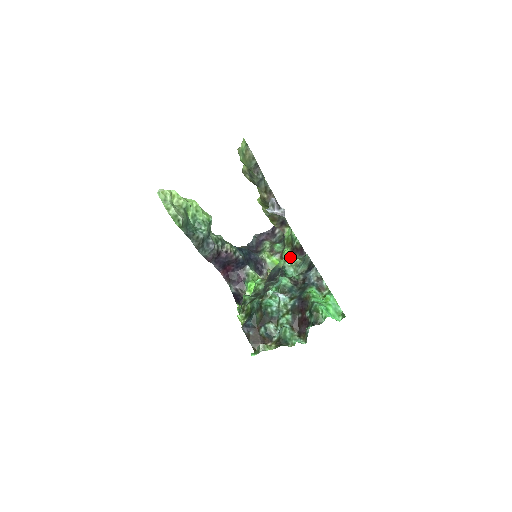
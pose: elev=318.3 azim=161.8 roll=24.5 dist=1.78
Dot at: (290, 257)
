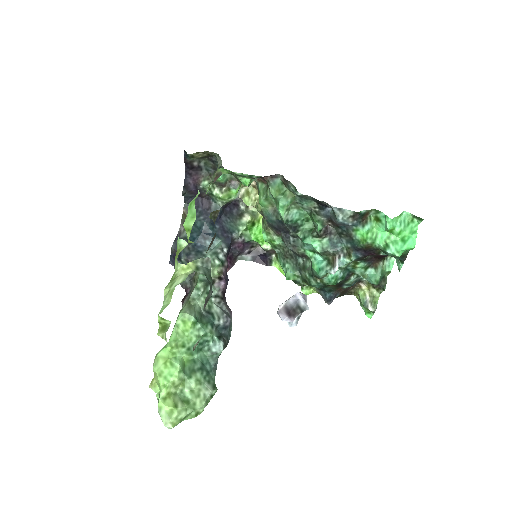
Dot at: (255, 178)
